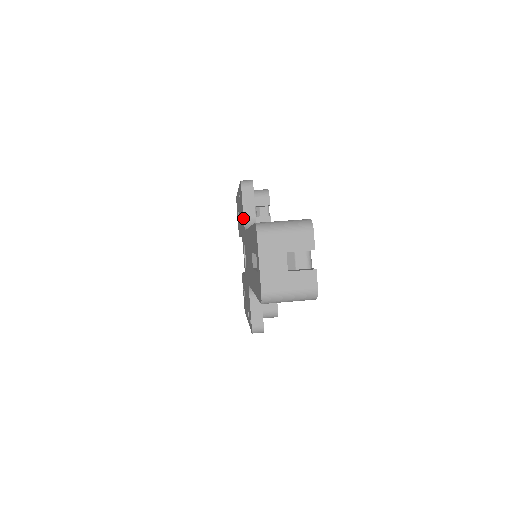
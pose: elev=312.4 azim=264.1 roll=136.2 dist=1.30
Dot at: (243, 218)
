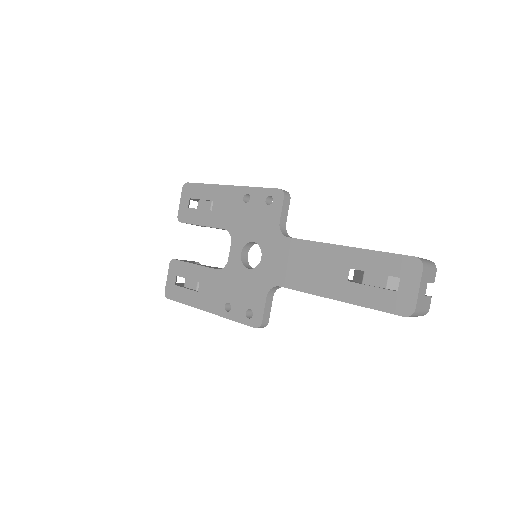
Dot at: (278, 224)
